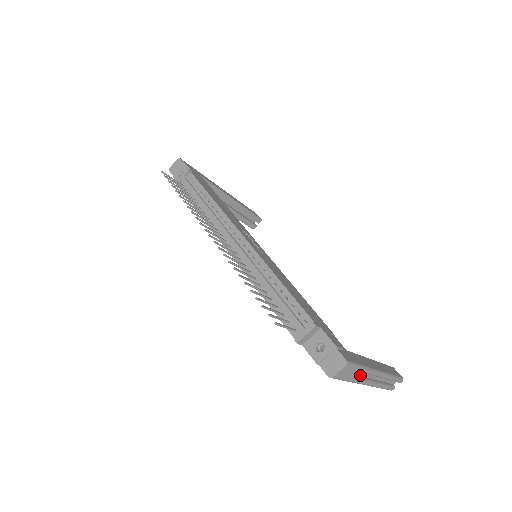
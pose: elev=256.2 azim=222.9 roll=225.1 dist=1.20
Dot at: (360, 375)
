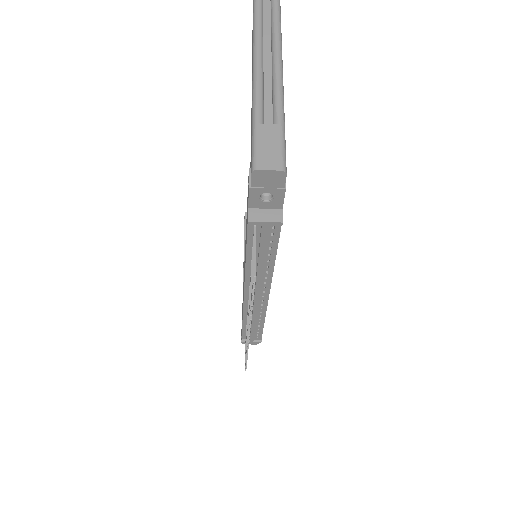
Dot at: occluded
